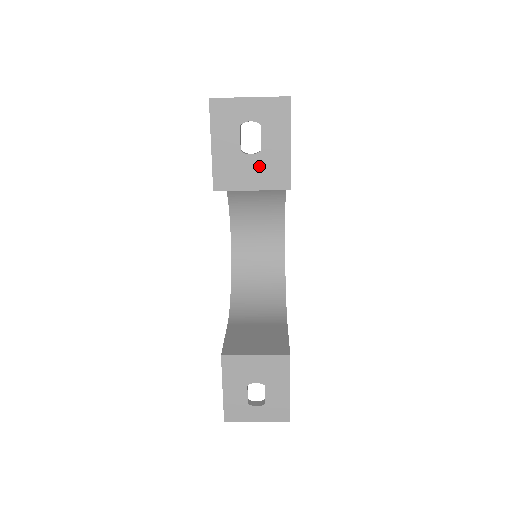
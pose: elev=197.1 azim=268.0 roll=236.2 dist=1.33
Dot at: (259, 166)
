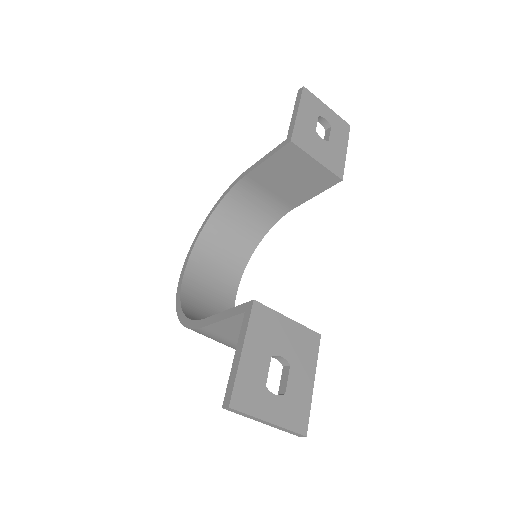
Dot at: (325, 149)
